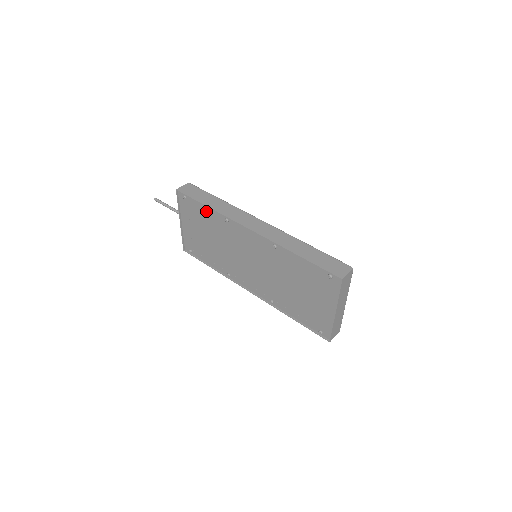
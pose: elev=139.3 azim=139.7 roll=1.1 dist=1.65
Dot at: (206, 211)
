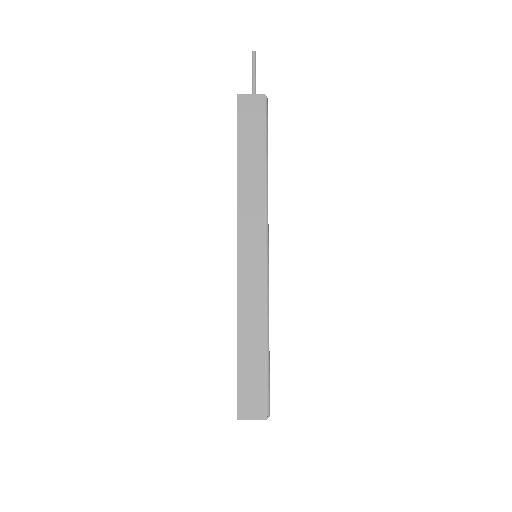
Dot at: occluded
